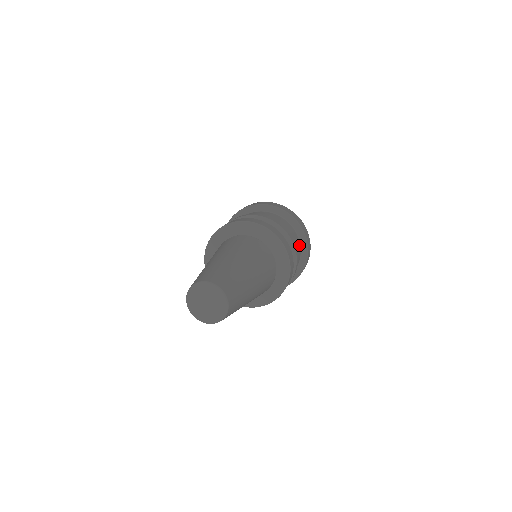
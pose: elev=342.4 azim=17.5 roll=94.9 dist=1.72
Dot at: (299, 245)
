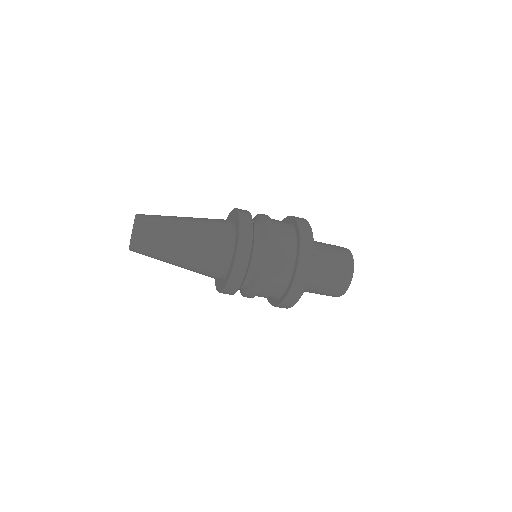
Dot at: (292, 234)
